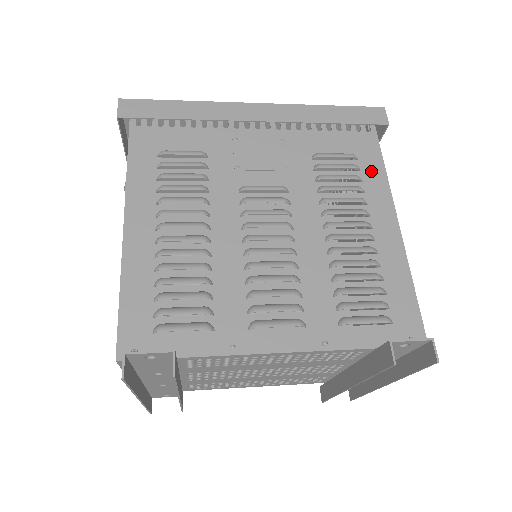
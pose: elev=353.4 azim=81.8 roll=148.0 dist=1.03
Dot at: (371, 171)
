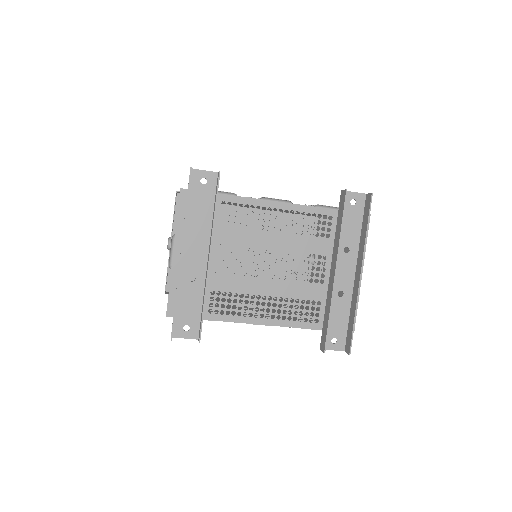
Dot at: occluded
